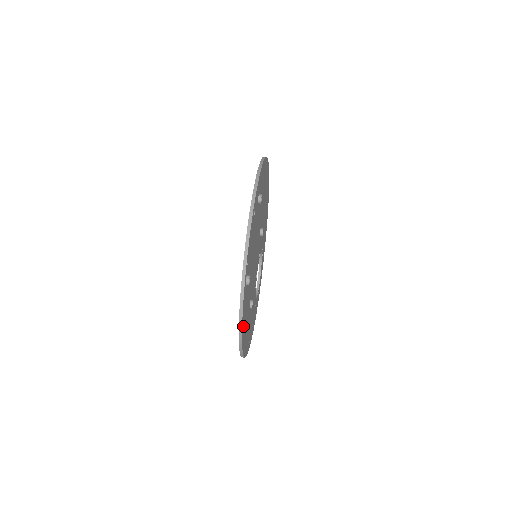
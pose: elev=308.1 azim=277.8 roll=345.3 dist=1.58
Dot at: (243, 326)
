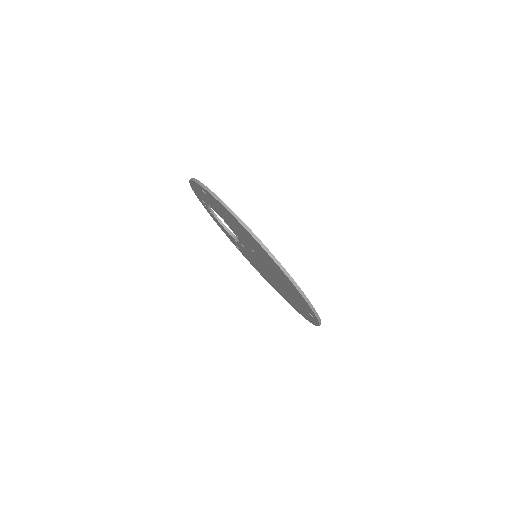
Dot at: occluded
